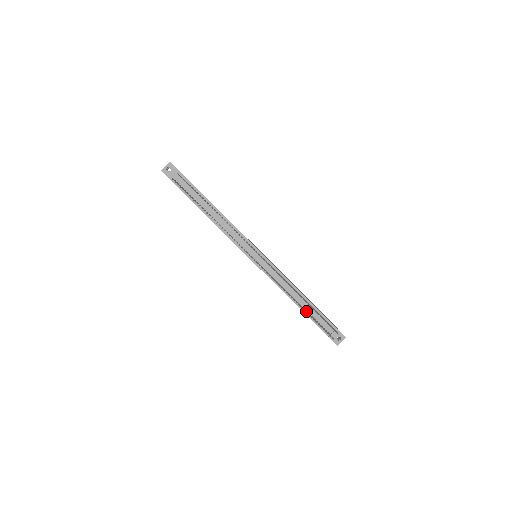
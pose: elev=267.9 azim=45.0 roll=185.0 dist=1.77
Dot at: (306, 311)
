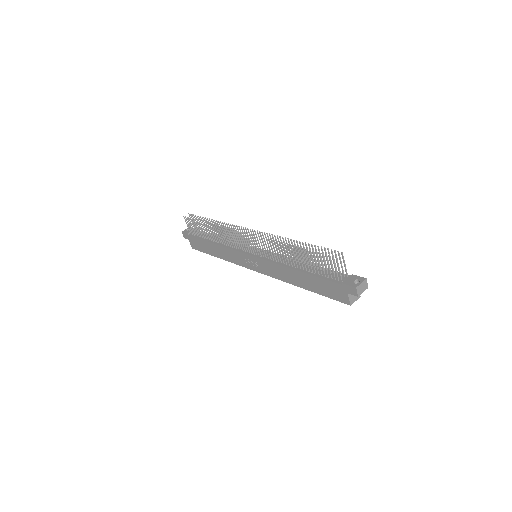
Dot at: (300, 251)
